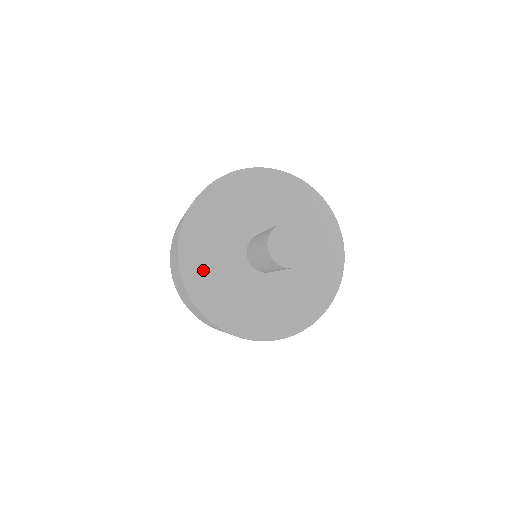
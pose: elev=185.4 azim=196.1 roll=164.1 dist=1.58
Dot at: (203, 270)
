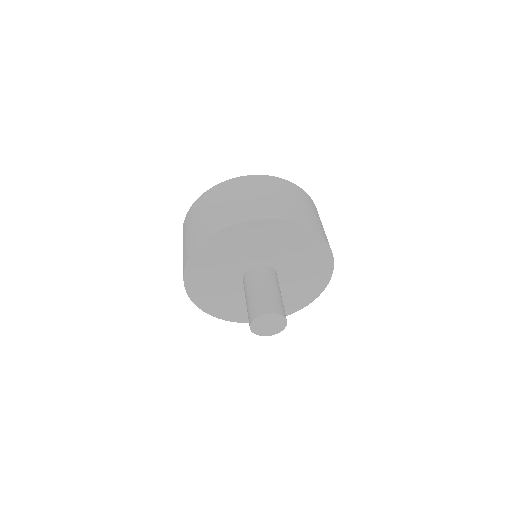
Dot at: (203, 284)
